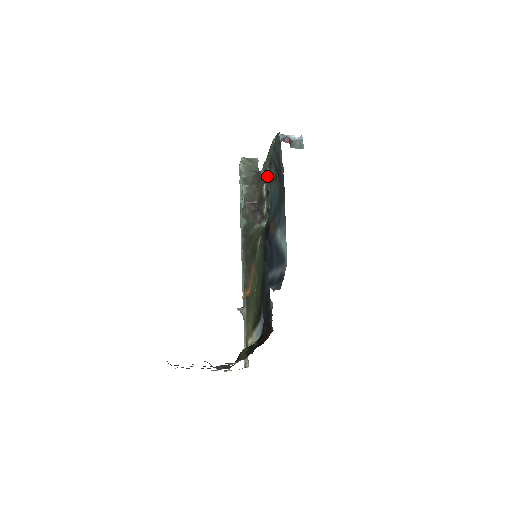
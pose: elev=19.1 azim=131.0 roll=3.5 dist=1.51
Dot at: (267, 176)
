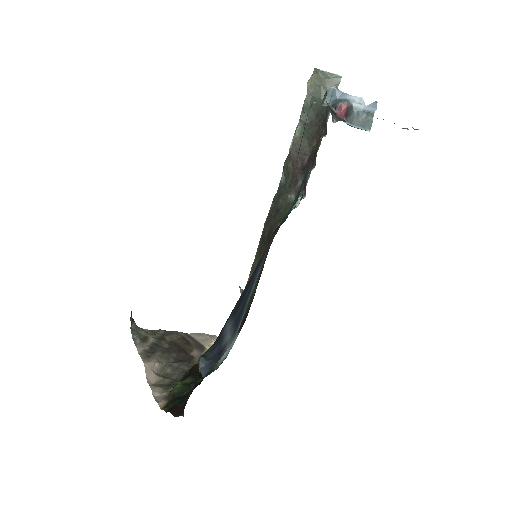
Dot at: occluded
